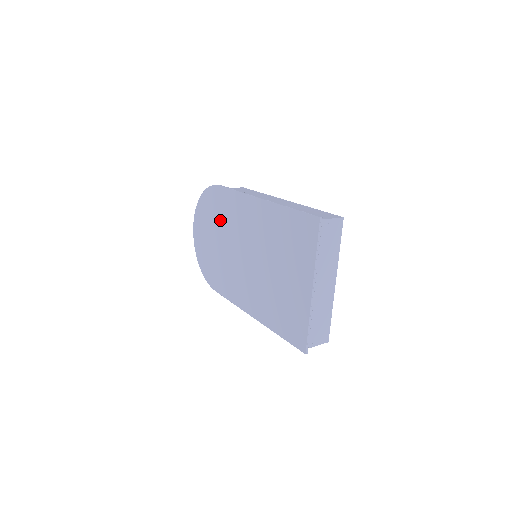
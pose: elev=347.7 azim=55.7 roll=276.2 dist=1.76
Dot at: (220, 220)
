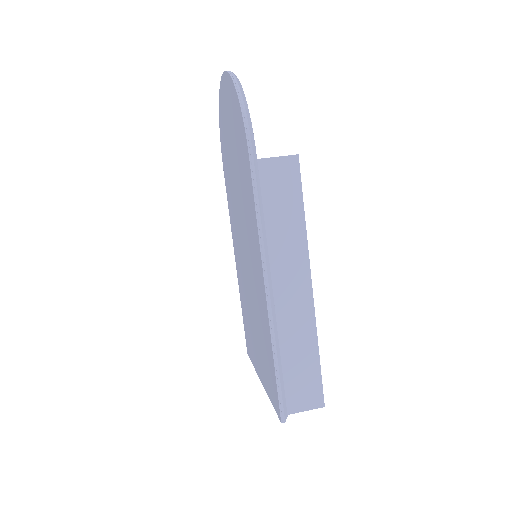
Dot at: (239, 170)
